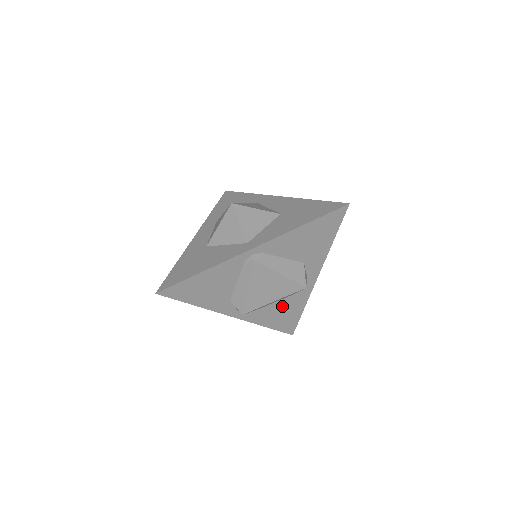
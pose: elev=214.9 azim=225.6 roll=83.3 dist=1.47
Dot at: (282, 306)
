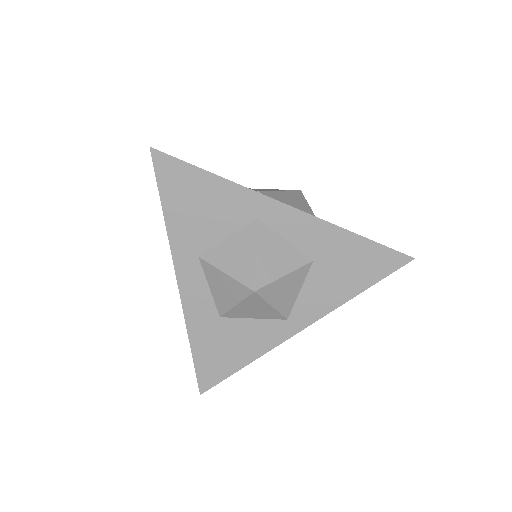
Dot at: occluded
